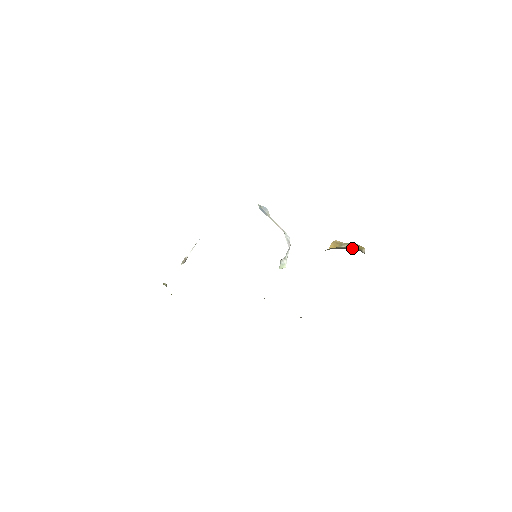
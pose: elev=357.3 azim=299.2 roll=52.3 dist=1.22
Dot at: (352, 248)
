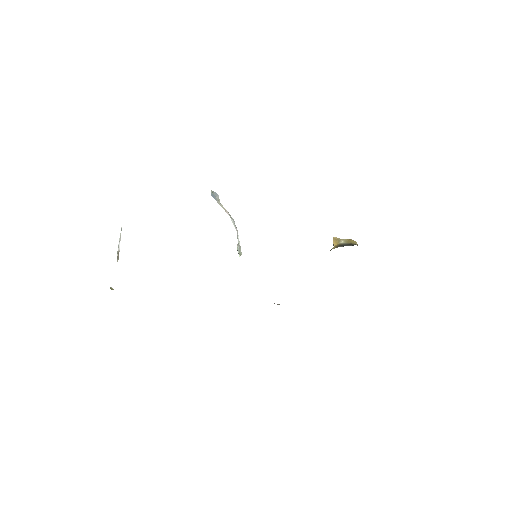
Dot at: (351, 244)
